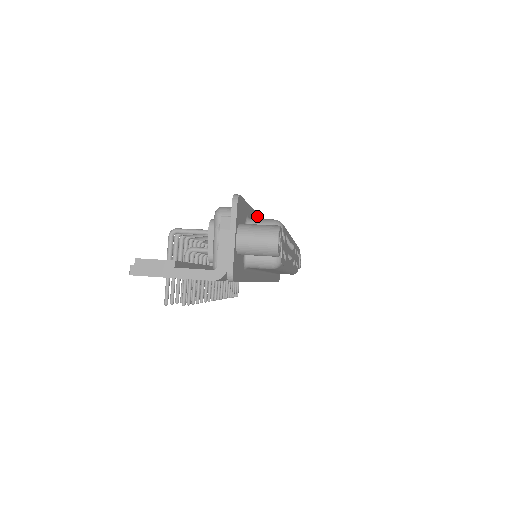
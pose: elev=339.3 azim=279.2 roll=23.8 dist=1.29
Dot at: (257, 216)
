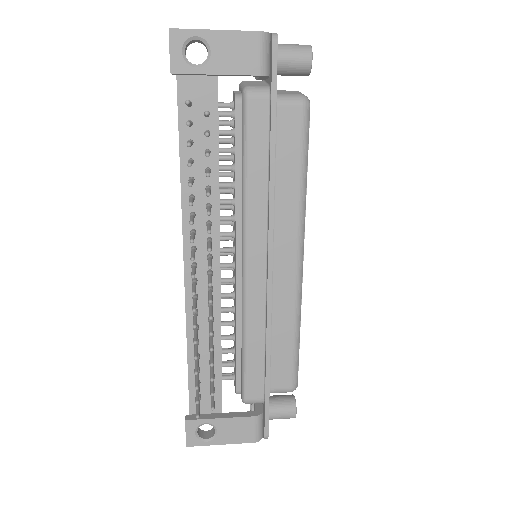
Dot at: occluded
